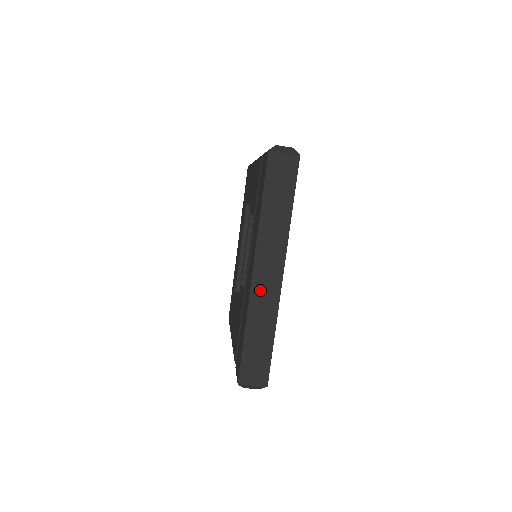
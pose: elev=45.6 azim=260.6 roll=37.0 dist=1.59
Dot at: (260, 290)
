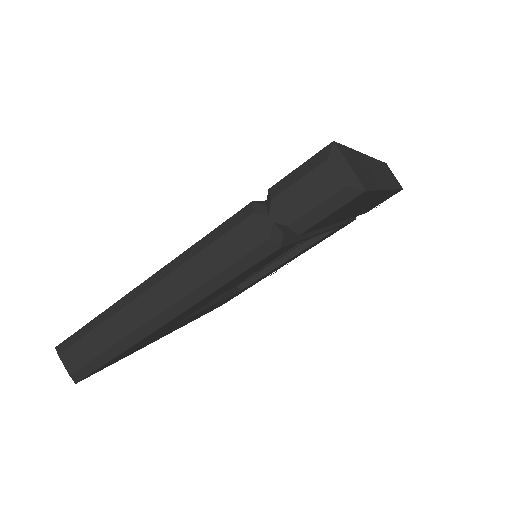
Dot at: (372, 165)
